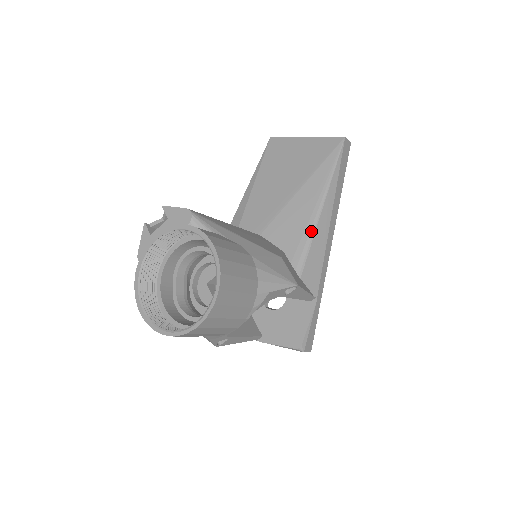
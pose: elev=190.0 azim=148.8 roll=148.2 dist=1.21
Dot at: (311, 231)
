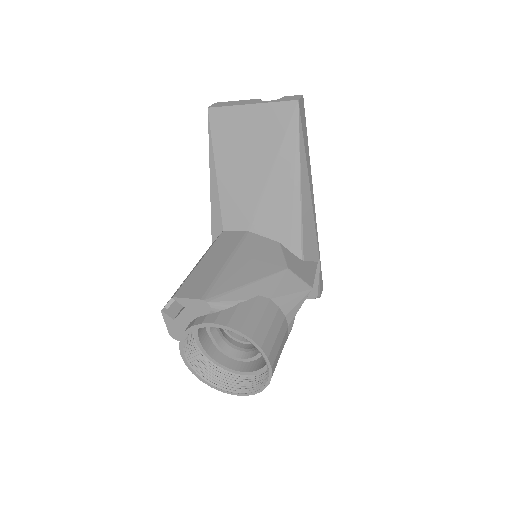
Dot at: (298, 216)
